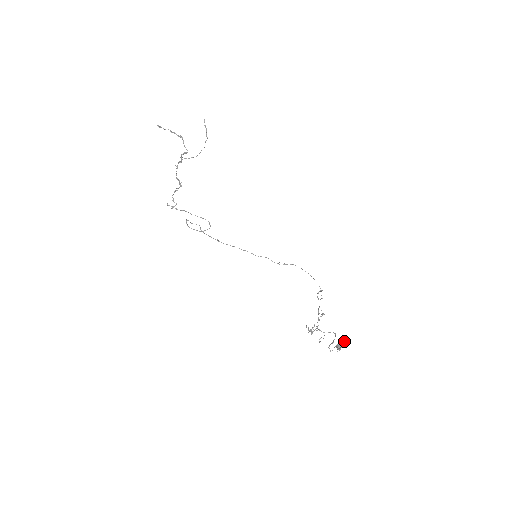
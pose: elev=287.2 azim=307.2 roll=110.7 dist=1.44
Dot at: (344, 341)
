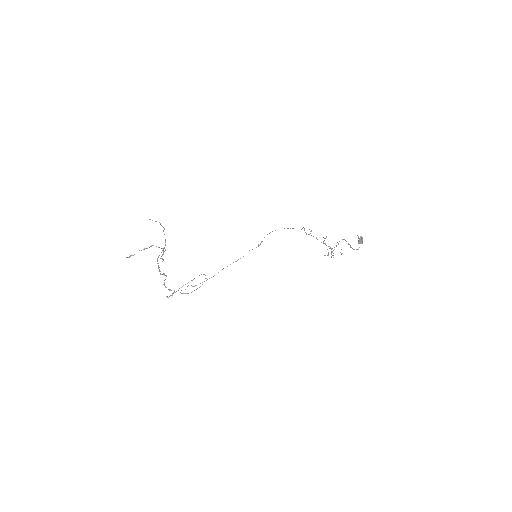
Dot at: (358, 236)
